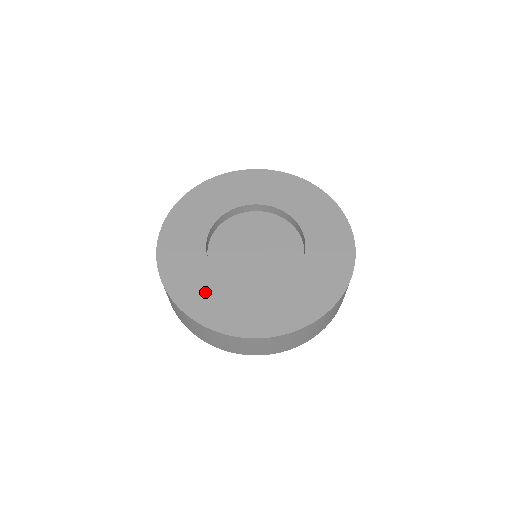
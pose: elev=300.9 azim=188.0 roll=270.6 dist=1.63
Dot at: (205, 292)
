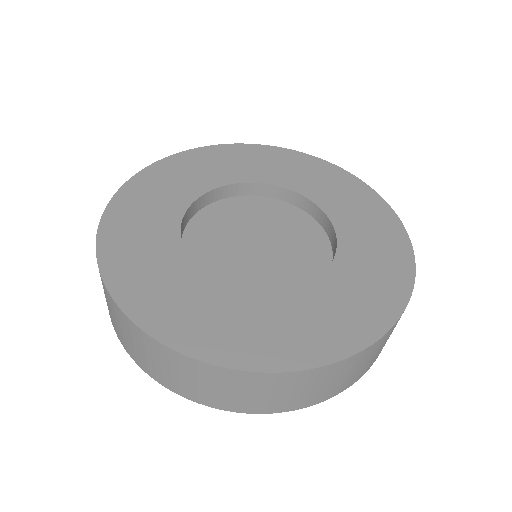
Dot at: (147, 218)
